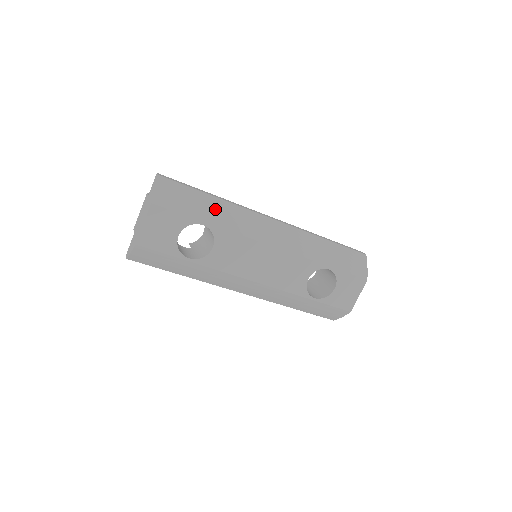
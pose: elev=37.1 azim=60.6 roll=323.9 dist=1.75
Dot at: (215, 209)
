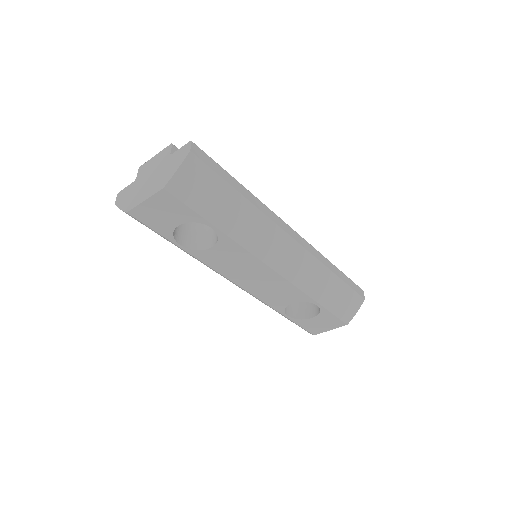
Dot at: (236, 214)
